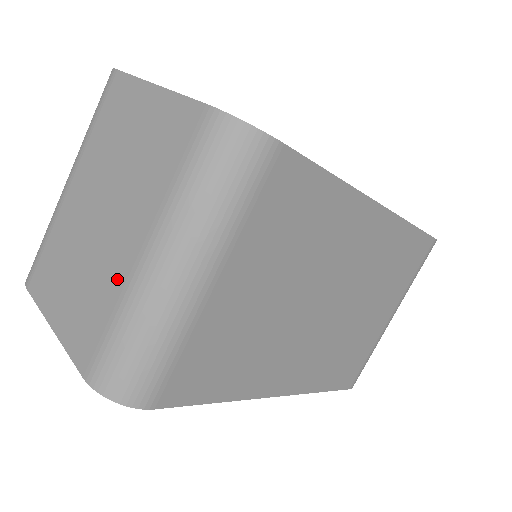
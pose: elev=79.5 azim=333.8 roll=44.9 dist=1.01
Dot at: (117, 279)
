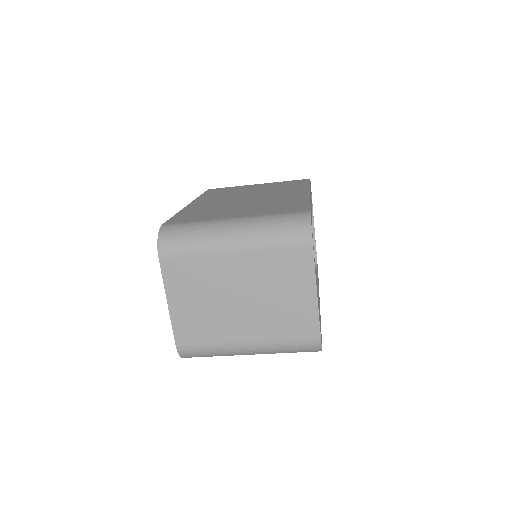
Dot at: (225, 335)
